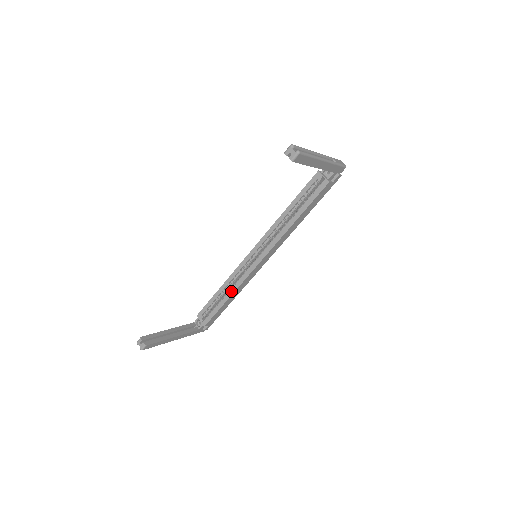
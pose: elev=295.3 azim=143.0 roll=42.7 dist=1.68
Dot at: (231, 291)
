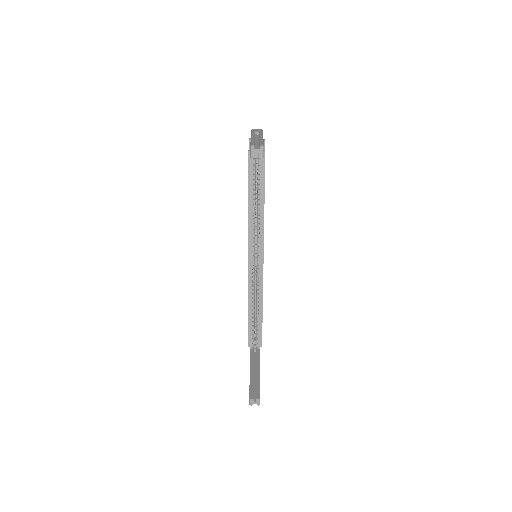
Dot at: (260, 299)
